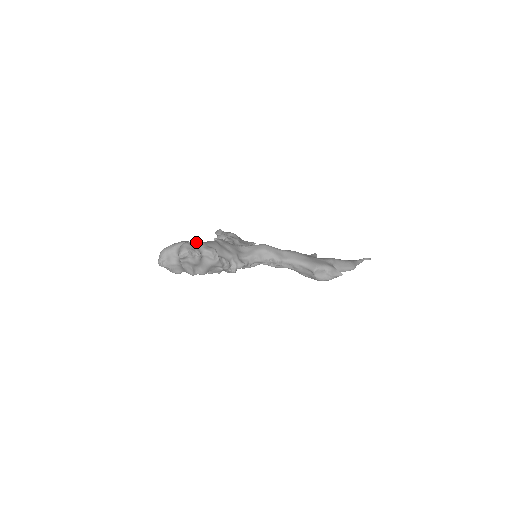
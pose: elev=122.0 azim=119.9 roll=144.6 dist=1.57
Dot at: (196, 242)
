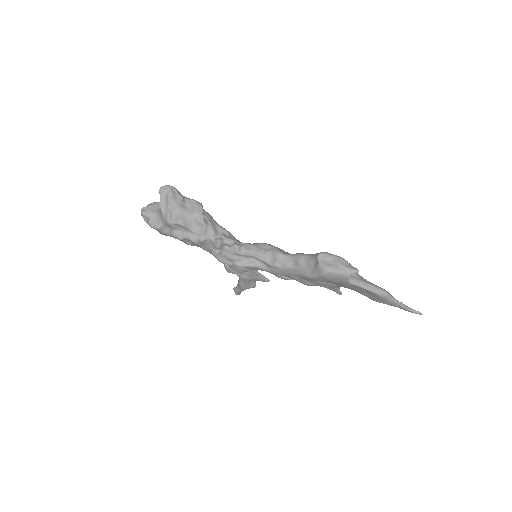
Dot at: occluded
